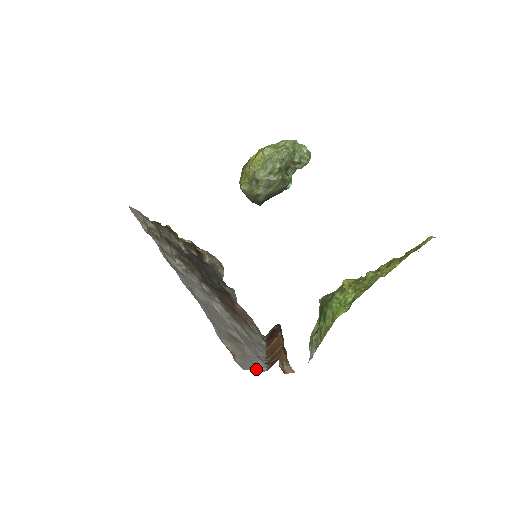
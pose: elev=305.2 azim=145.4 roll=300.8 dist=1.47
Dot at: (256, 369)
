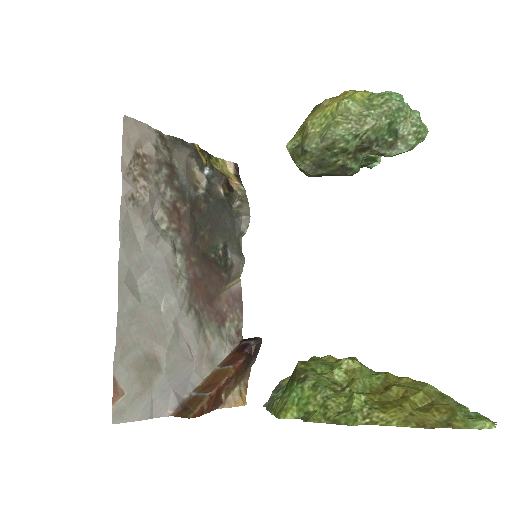
Dot at: (145, 417)
